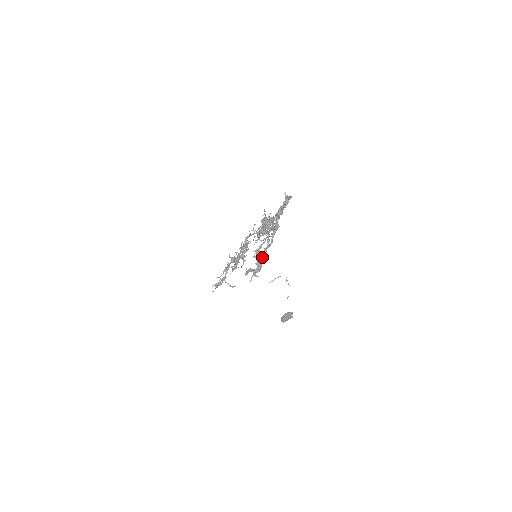
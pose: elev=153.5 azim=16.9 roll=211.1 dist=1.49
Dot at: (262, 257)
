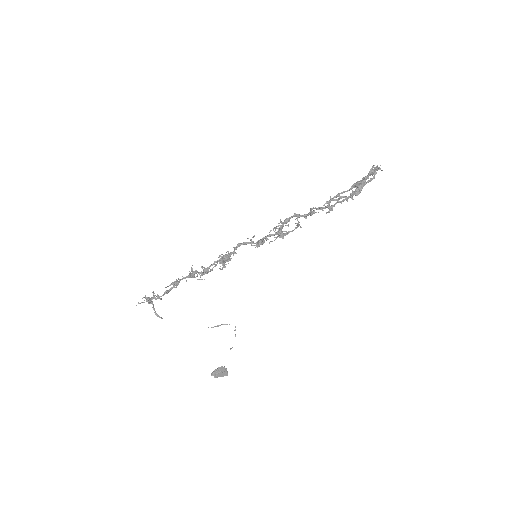
Dot at: (367, 182)
